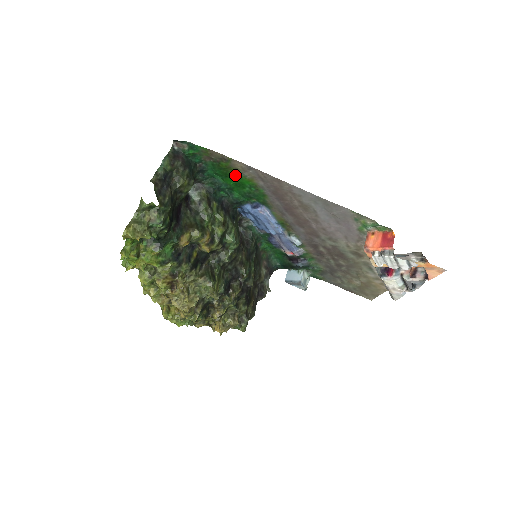
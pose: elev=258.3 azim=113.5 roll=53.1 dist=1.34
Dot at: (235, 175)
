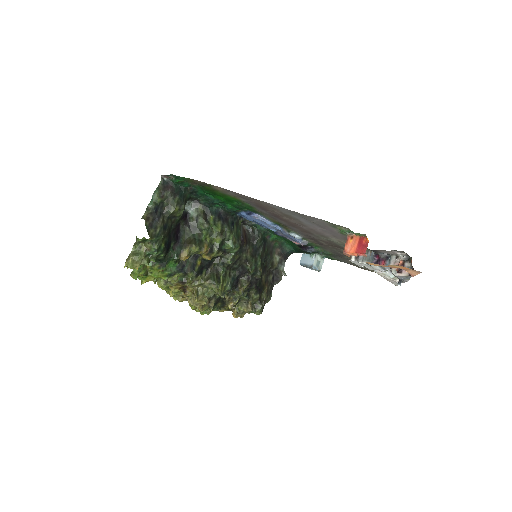
Dot at: (221, 194)
